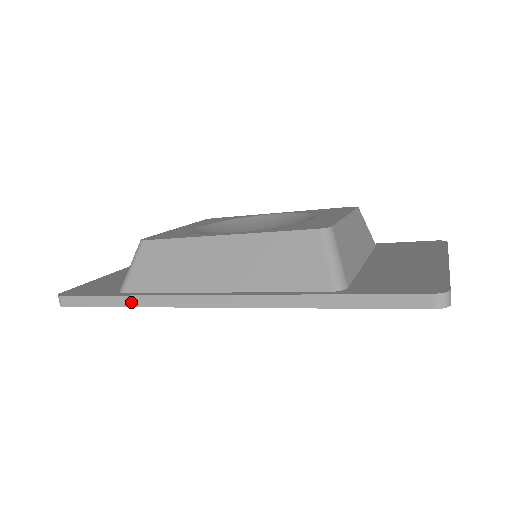
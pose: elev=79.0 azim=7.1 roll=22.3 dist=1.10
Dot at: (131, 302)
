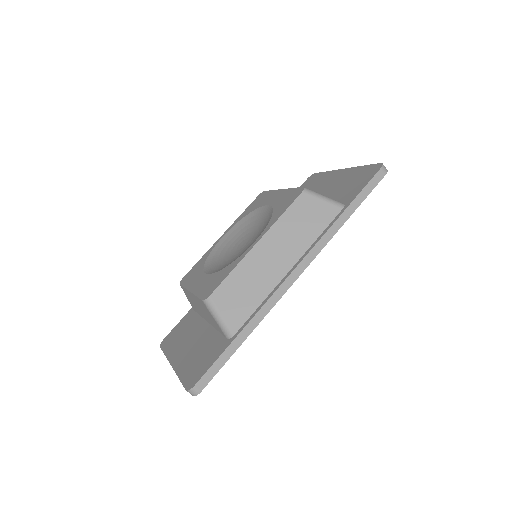
Dot at: (248, 330)
